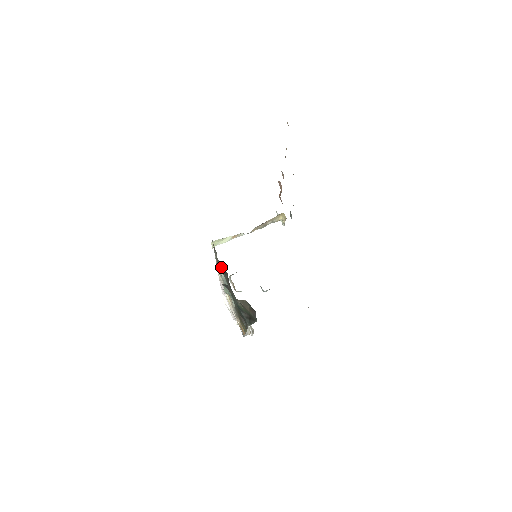
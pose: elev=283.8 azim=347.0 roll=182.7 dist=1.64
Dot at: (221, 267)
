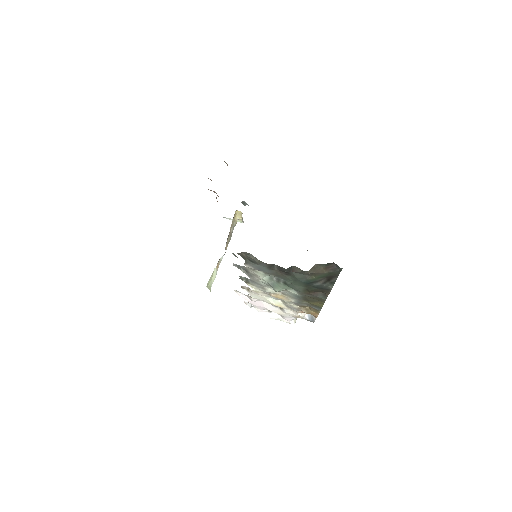
Dot at: (263, 267)
